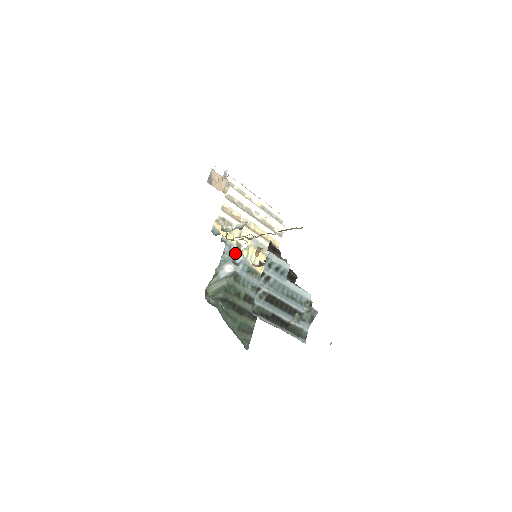
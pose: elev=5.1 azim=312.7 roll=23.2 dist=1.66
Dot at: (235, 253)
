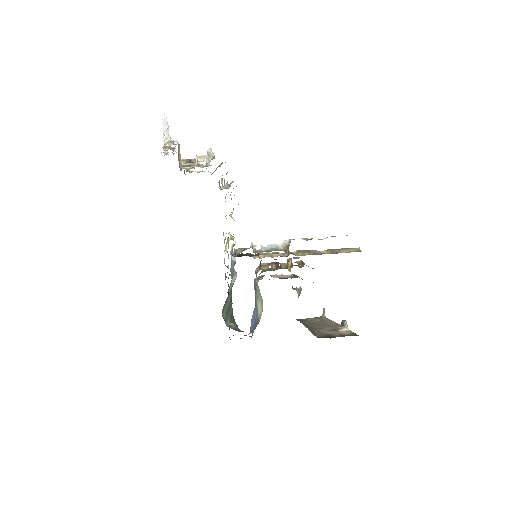
Dot at: occluded
